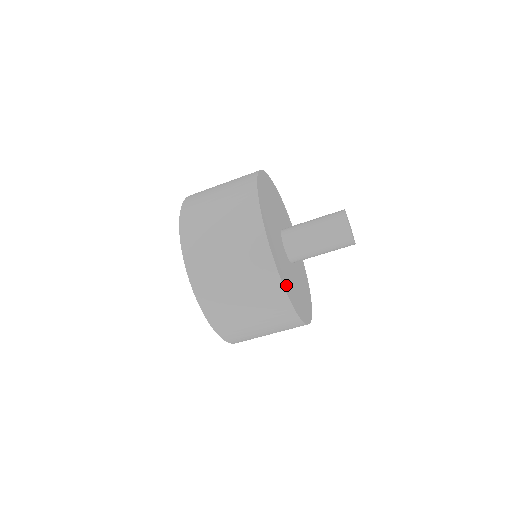
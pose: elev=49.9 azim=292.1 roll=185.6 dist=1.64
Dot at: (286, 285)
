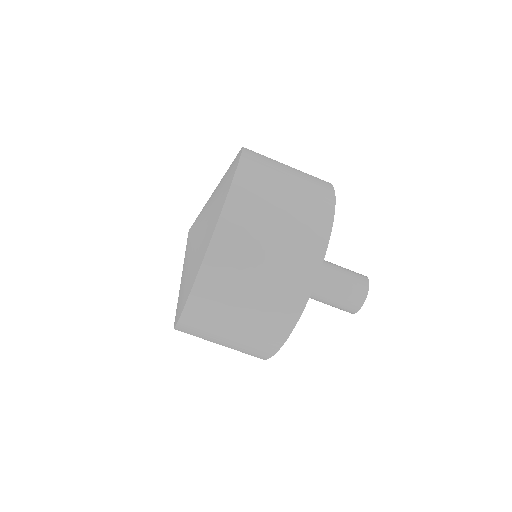
Dot at: occluded
